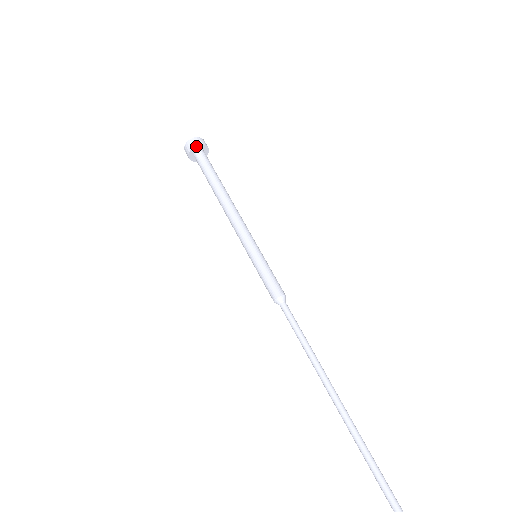
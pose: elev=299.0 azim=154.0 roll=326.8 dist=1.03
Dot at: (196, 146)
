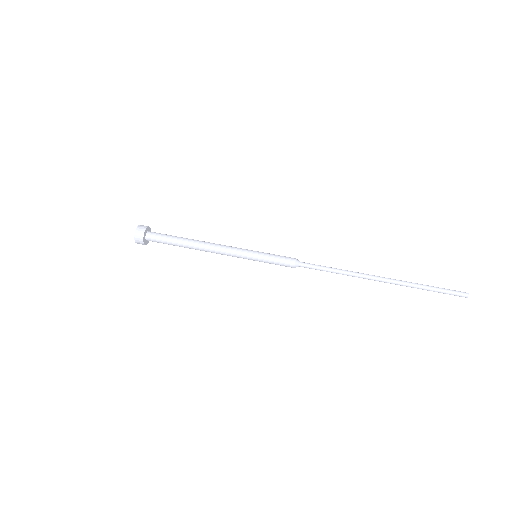
Dot at: (147, 227)
